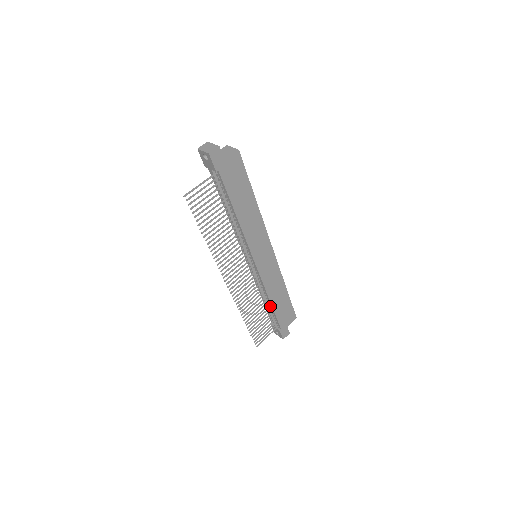
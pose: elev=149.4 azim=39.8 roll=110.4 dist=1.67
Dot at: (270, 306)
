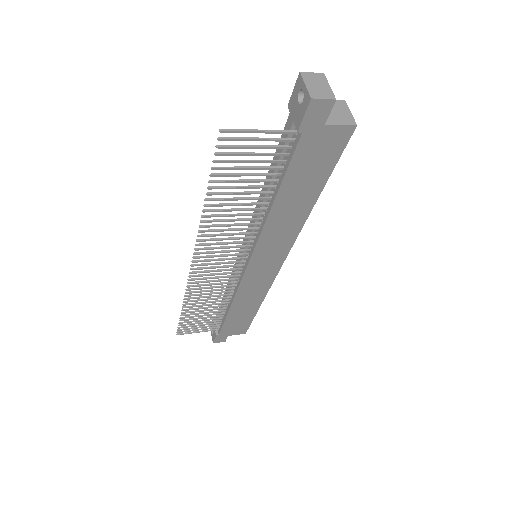
Dot at: (226, 309)
